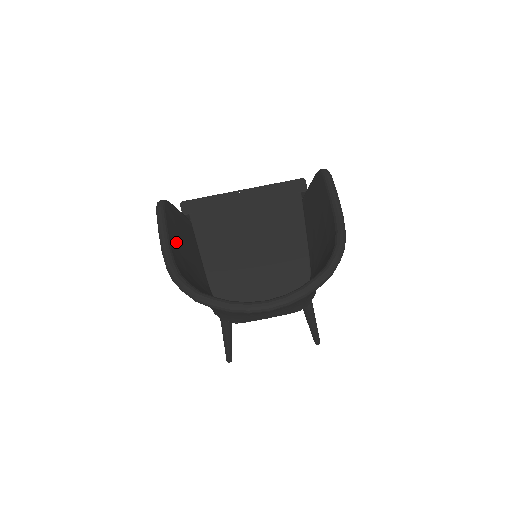
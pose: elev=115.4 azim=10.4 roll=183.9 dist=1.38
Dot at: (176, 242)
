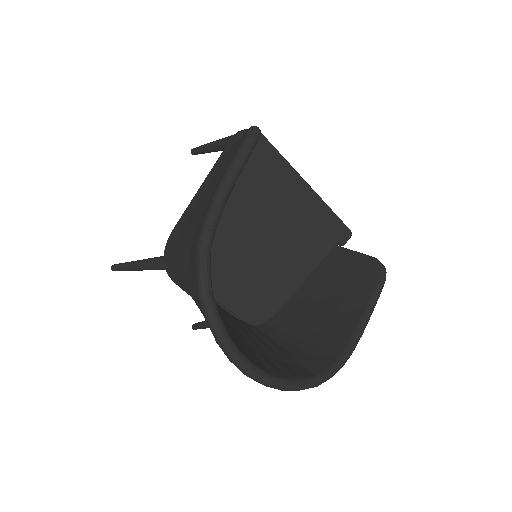
Dot at: occluded
